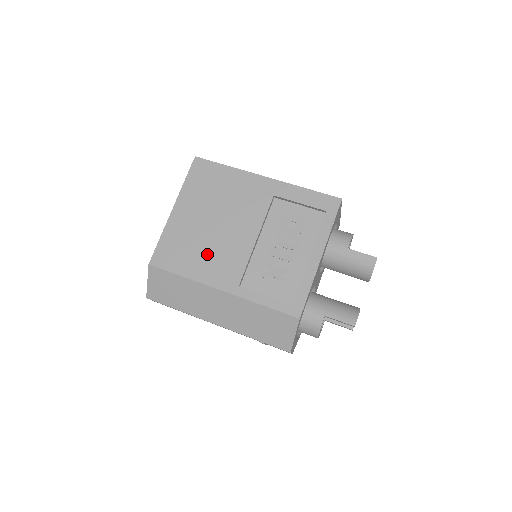
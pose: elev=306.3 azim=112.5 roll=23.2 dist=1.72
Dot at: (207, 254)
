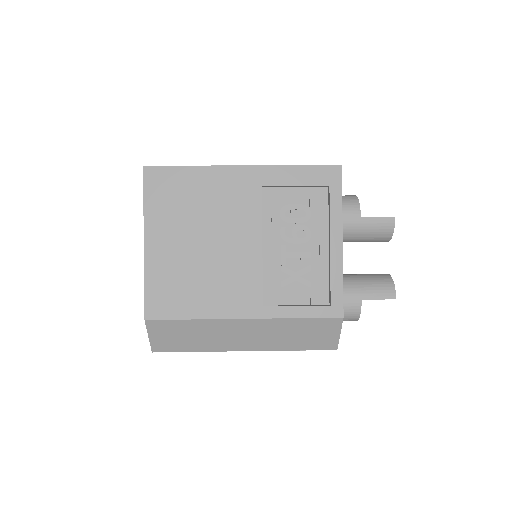
Dot at: (211, 283)
